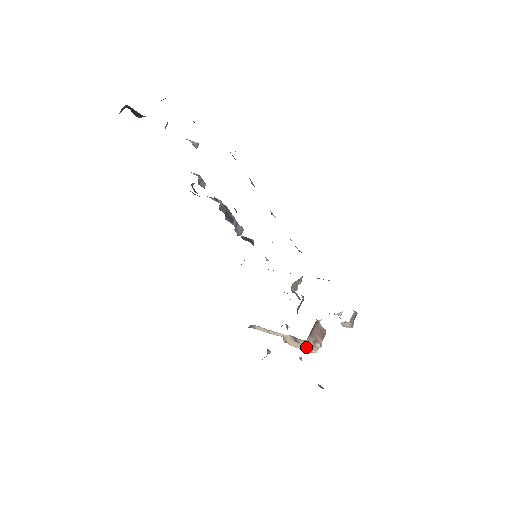
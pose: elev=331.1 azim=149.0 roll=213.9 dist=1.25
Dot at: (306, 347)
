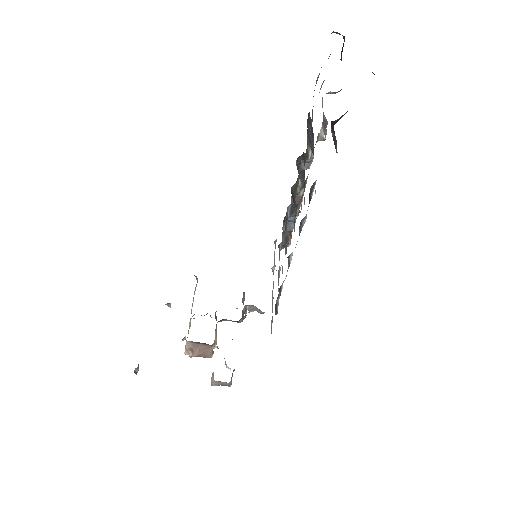
Dot at: occluded
